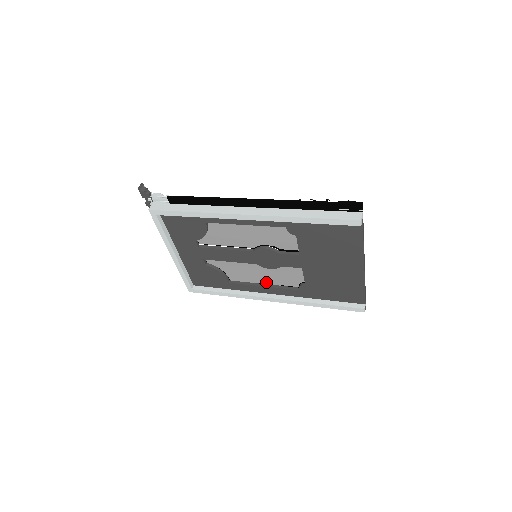
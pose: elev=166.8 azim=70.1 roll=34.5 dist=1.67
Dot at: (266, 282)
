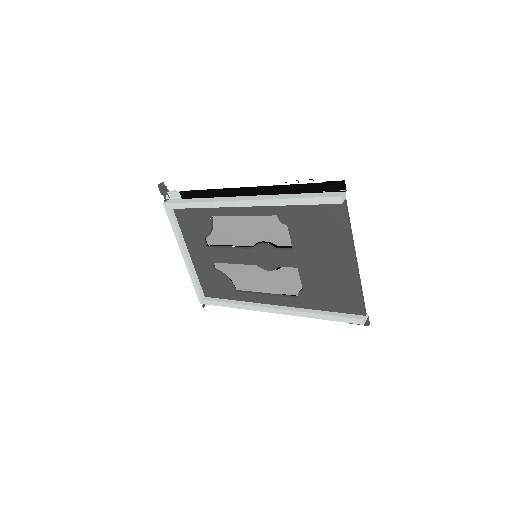
Dot at: (268, 291)
